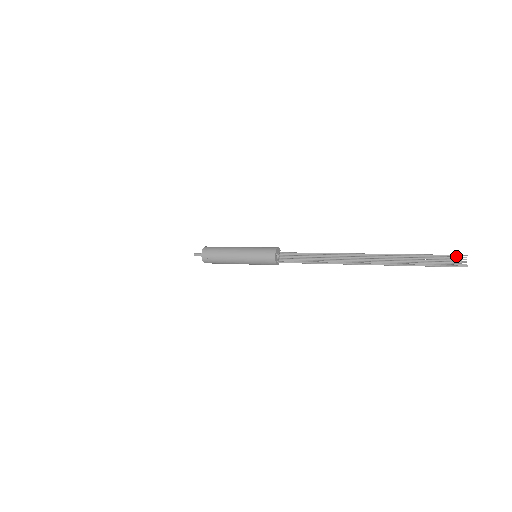
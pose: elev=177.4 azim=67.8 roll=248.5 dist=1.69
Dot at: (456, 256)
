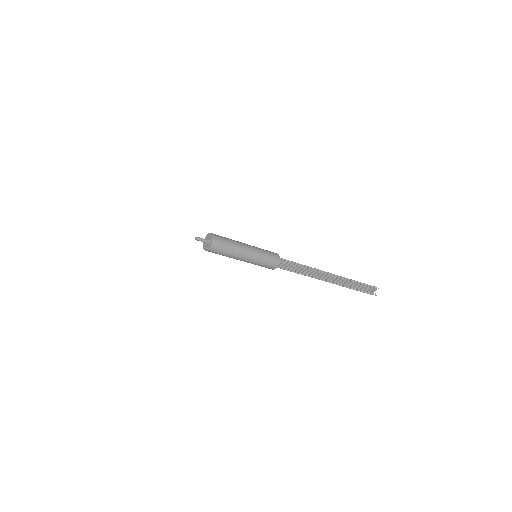
Dot at: (374, 287)
